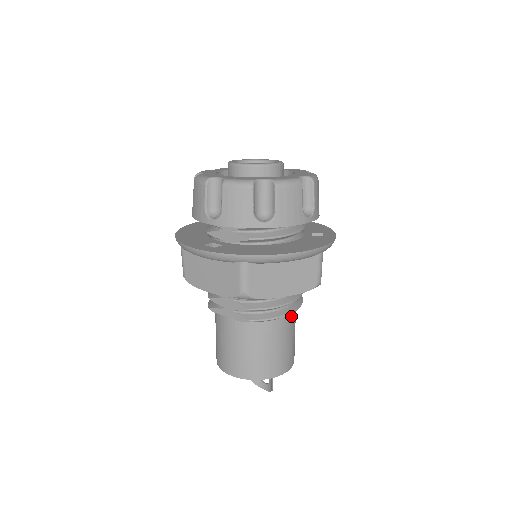
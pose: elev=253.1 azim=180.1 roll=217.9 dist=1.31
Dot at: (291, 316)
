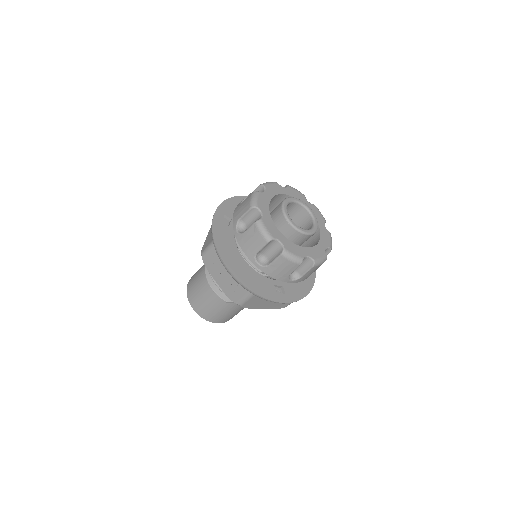
Dot at: occluded
